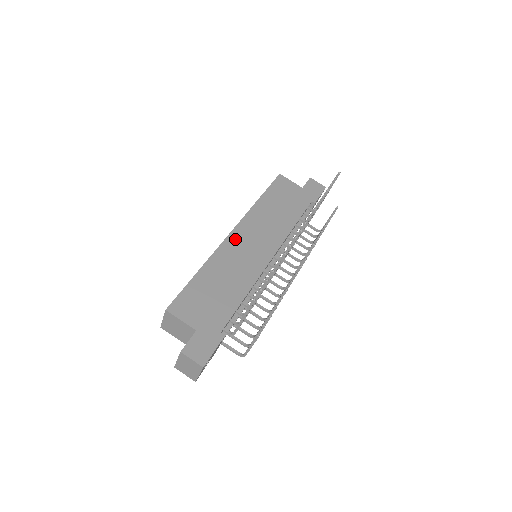
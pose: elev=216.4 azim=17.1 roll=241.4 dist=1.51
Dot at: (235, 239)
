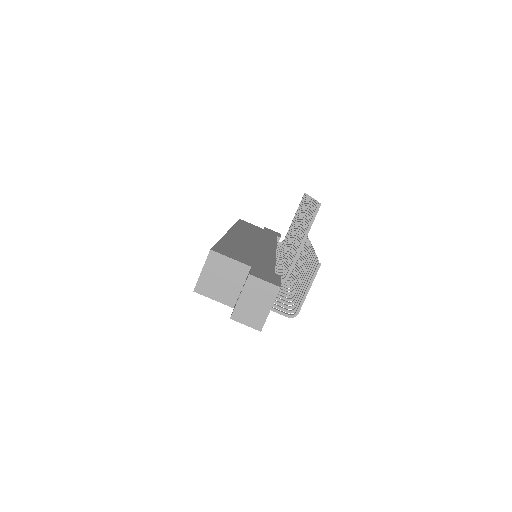
Dot at: (236, 234)
